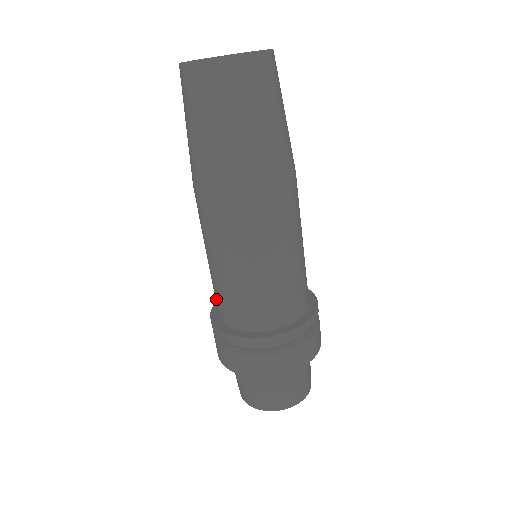
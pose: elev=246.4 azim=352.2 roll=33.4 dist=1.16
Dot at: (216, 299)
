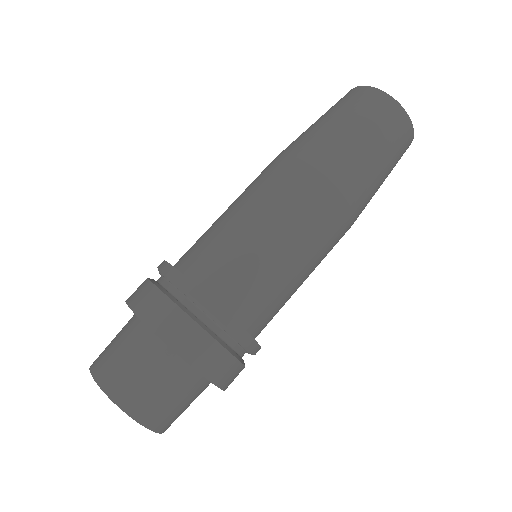
Dot at: occluded
